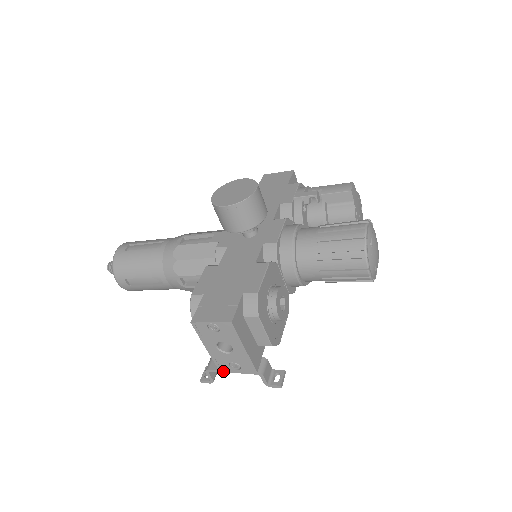
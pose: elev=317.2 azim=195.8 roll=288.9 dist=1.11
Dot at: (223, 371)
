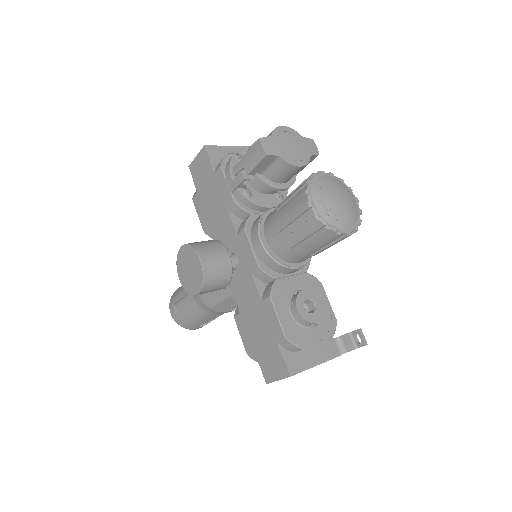
Dot at: occluded
